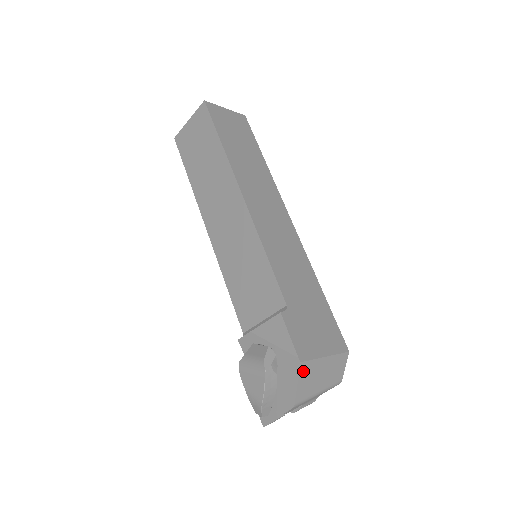
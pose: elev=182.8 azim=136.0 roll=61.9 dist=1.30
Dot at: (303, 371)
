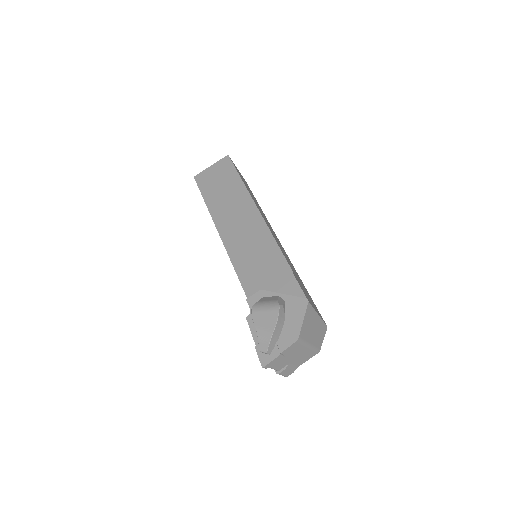
Dot at: (308, 312)
